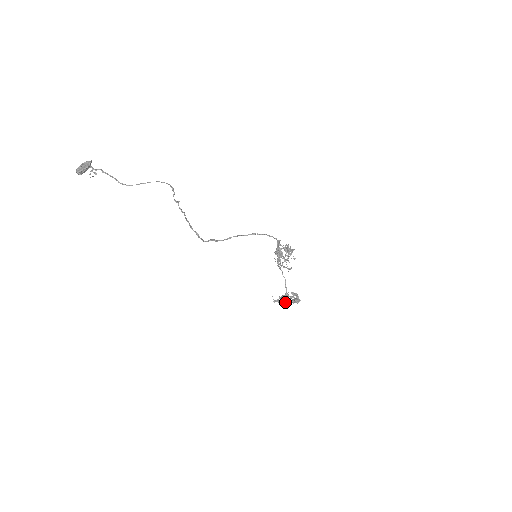
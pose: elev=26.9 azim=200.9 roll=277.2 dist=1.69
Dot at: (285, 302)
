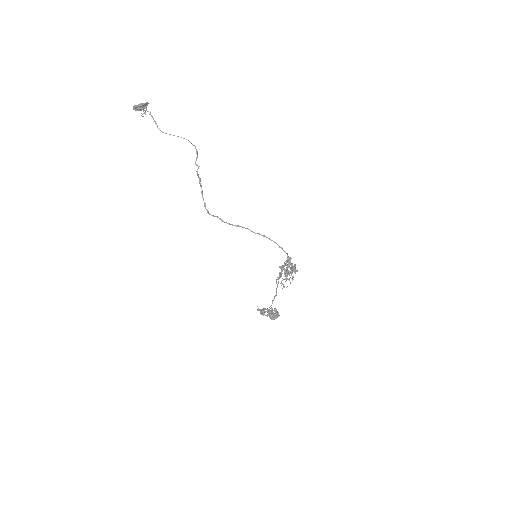
Dot at: (263, 313)
